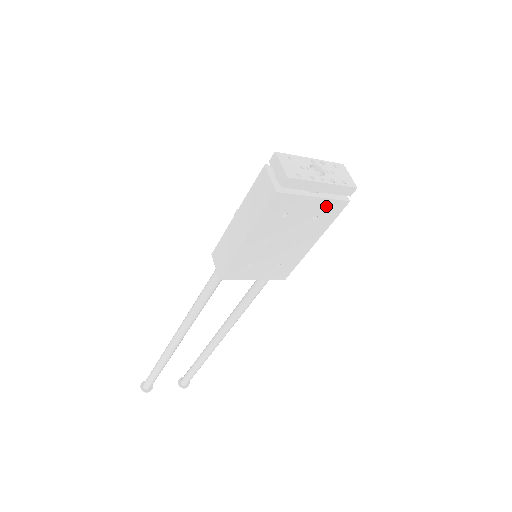
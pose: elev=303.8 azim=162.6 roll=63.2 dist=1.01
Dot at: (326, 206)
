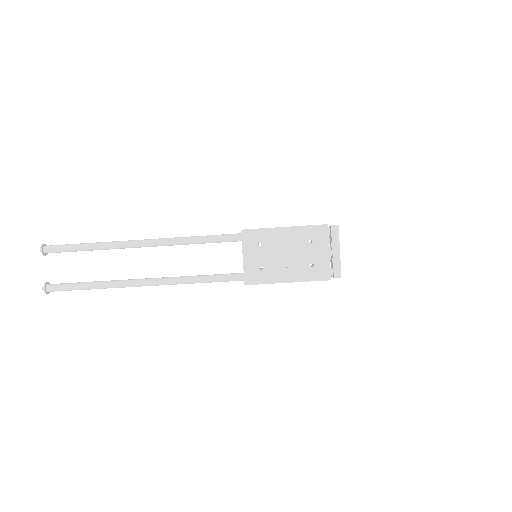
Dot at: (323, 266)
